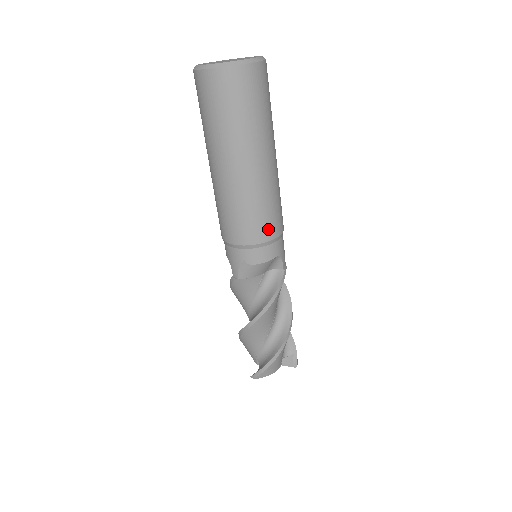
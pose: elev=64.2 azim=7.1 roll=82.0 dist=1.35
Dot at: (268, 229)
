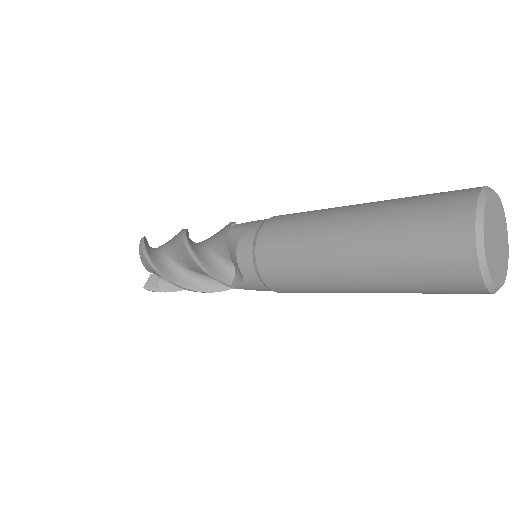
Dot at: occluded
